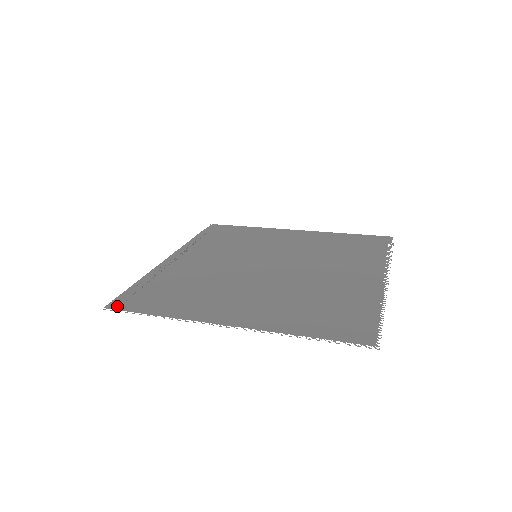
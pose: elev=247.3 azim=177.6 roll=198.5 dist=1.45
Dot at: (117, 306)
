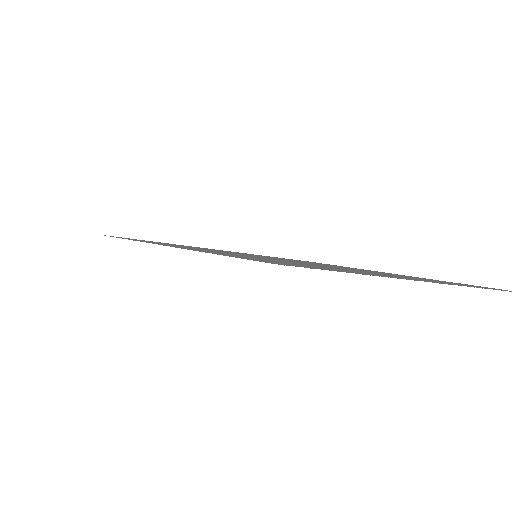
Dot at: (286, 264)
